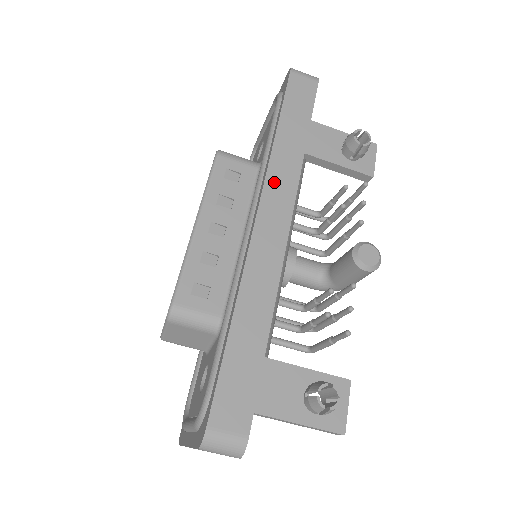
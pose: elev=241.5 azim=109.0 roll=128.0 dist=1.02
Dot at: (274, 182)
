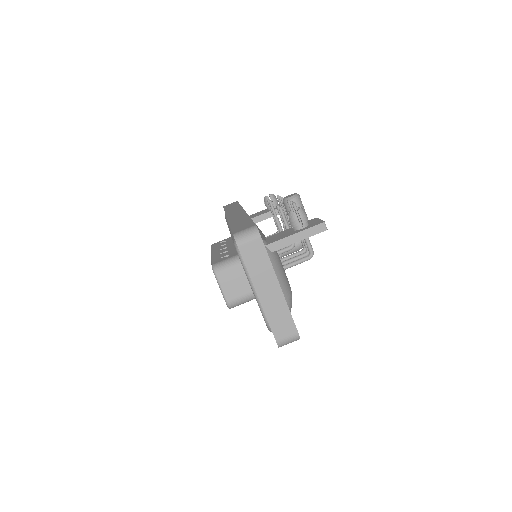
Dot at: occluded
